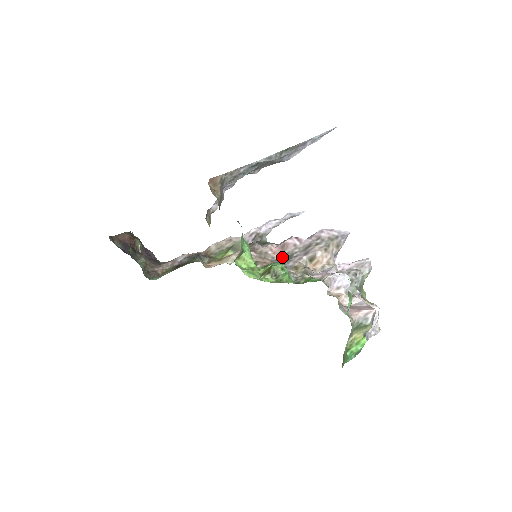
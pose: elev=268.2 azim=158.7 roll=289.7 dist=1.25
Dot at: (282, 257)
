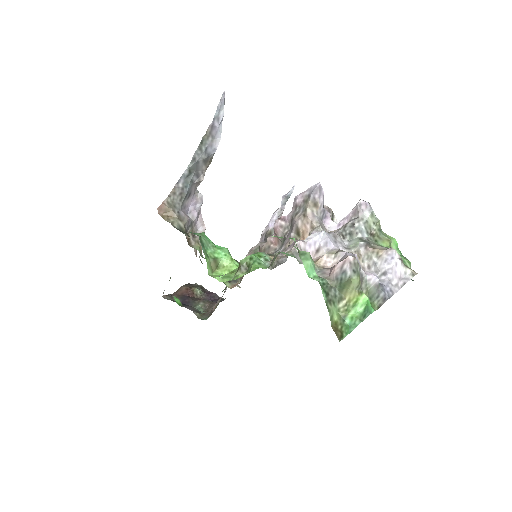
Dot at: (281, 245)
